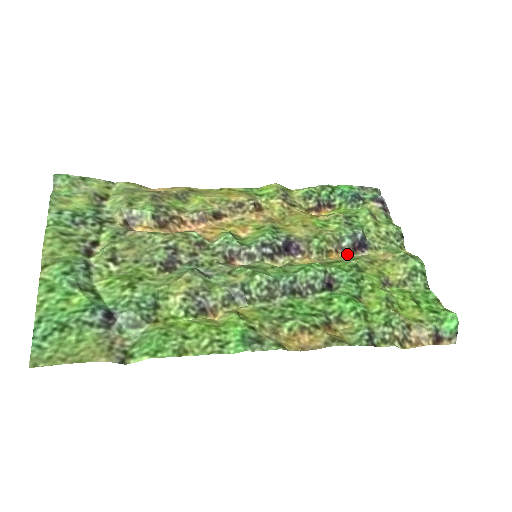
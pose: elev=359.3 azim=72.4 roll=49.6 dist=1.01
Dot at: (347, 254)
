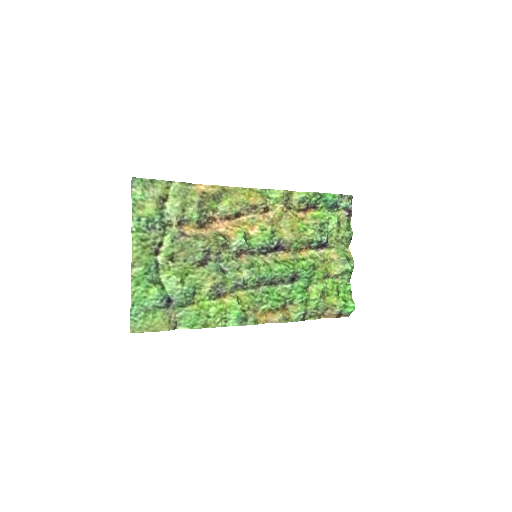
Dot at: (312, 250)
